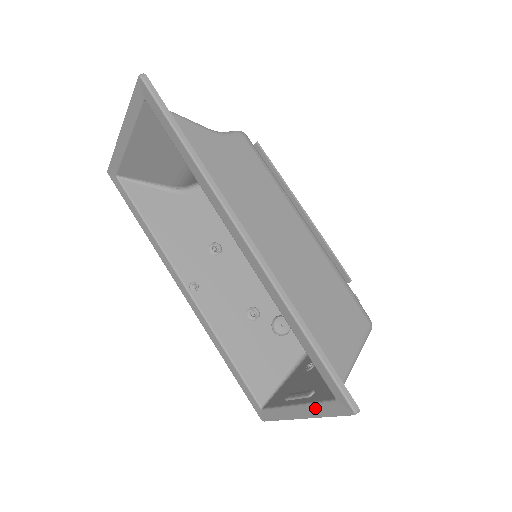
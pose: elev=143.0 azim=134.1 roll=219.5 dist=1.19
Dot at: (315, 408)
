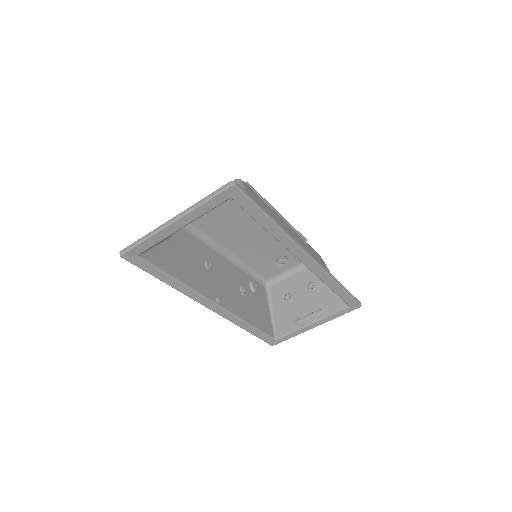
Dot at: (331, 317)
